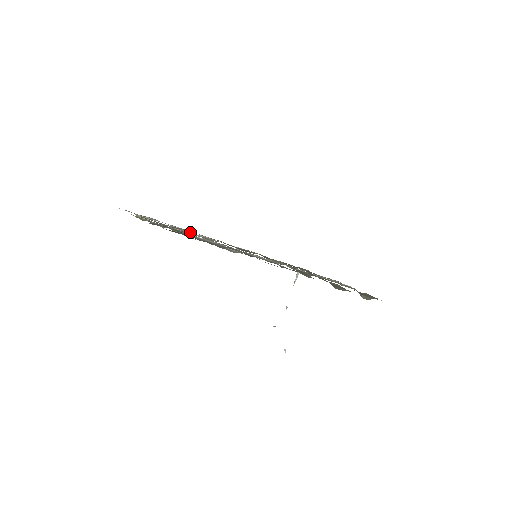
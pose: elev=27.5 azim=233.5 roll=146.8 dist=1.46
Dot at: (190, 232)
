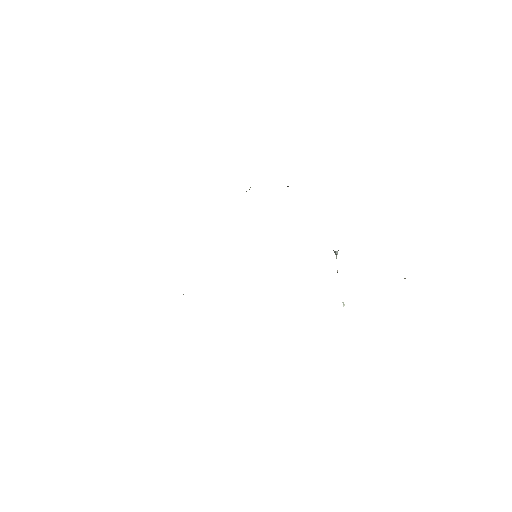
Dot at: occluded
